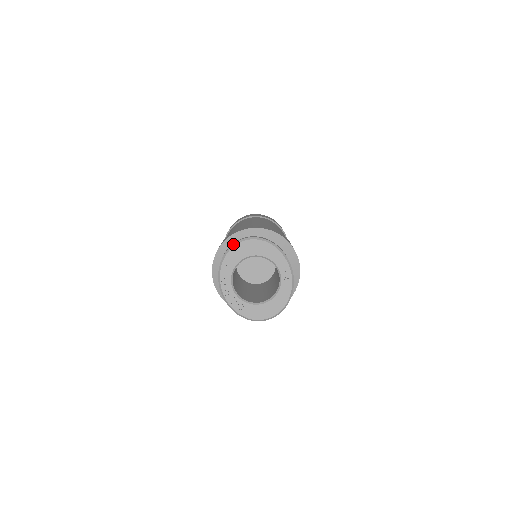
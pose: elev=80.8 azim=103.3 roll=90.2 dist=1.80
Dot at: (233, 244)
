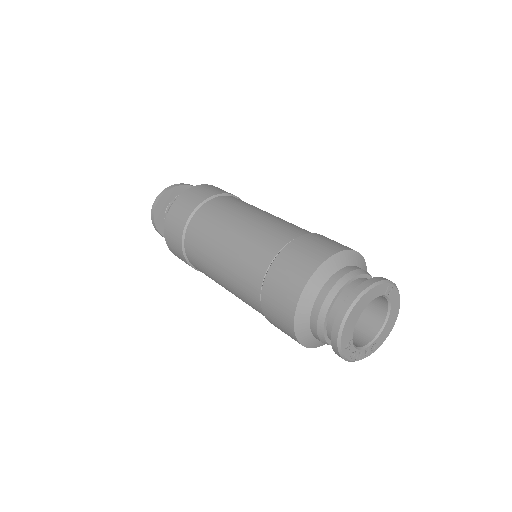
Dot at: (339, 333)
